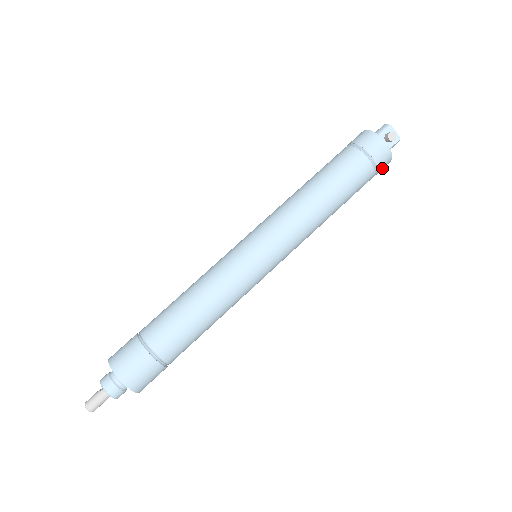
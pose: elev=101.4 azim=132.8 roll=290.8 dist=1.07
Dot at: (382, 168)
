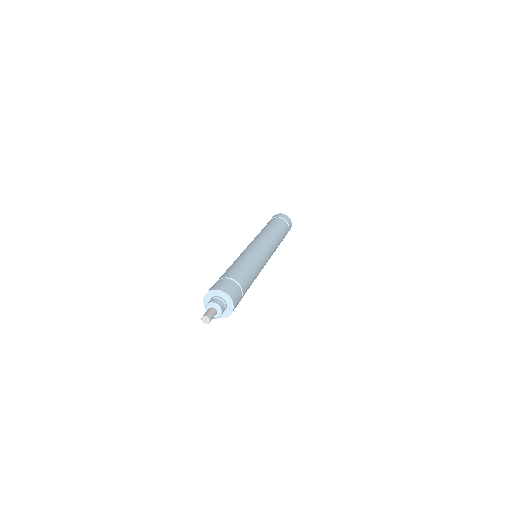
Dot at: occluded
